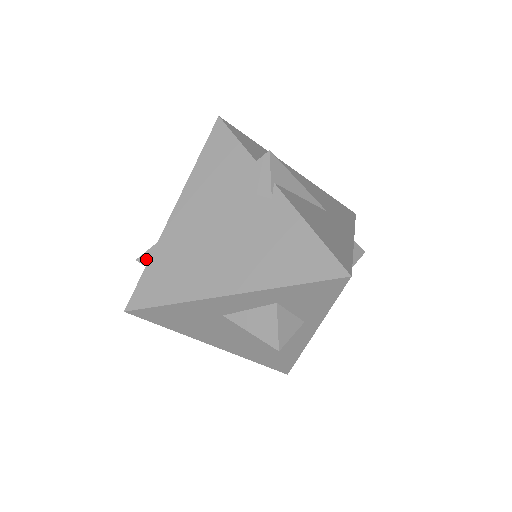
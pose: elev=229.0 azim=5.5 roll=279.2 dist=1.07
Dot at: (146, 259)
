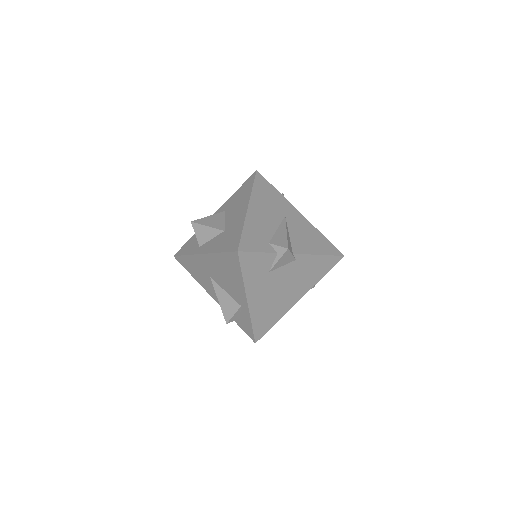
Dot at: (233, 319)
